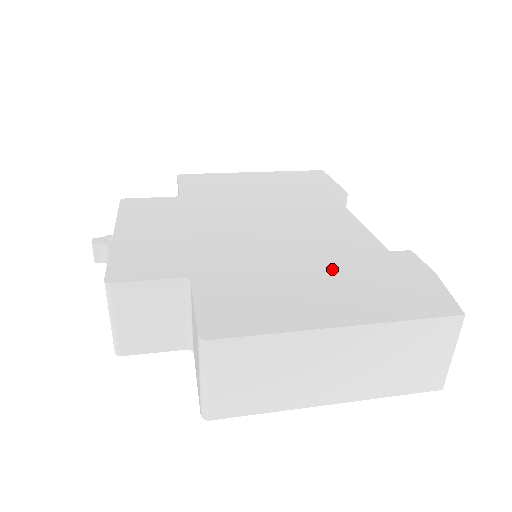
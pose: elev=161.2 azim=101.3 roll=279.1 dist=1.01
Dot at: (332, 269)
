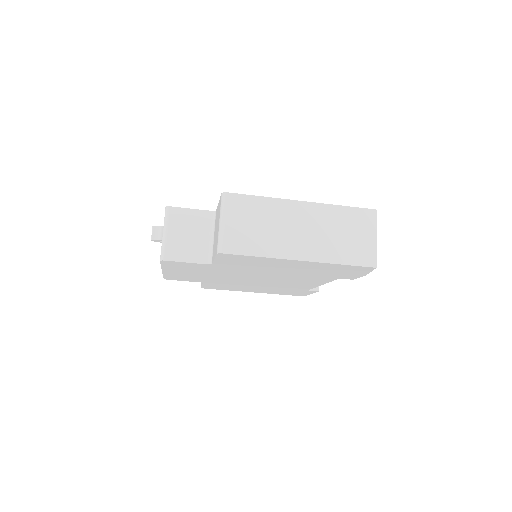
Dot at: occluded
